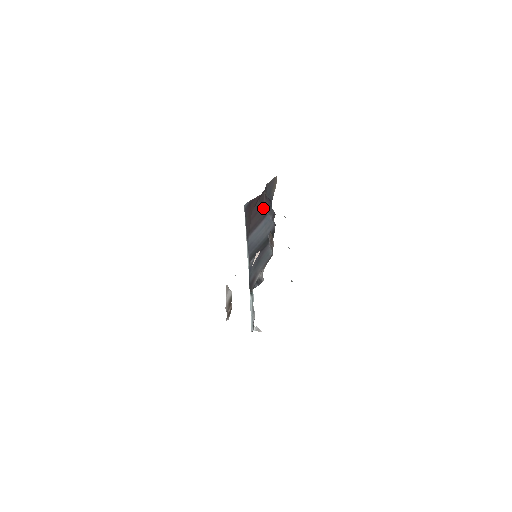
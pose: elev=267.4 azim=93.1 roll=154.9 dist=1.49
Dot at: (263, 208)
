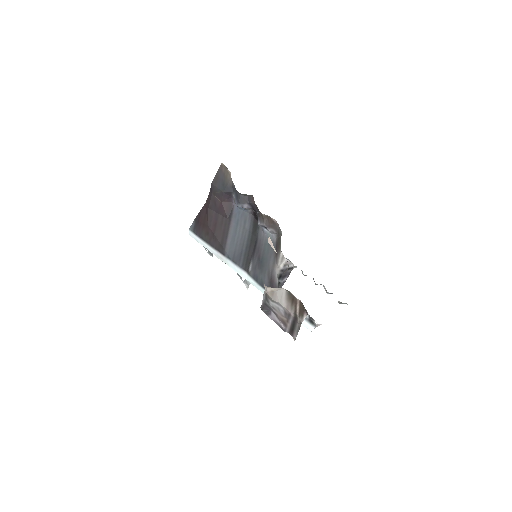
Dot at: (222, 210)
